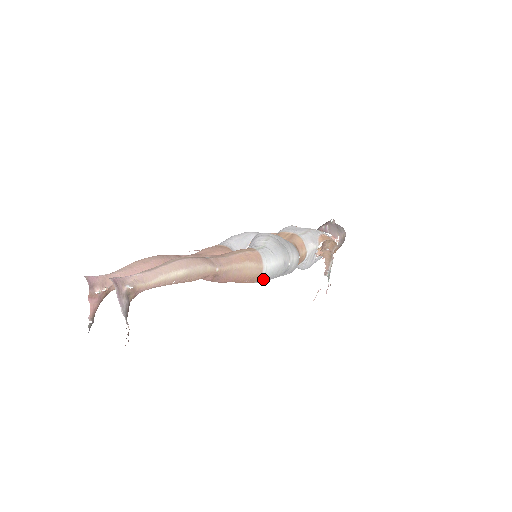
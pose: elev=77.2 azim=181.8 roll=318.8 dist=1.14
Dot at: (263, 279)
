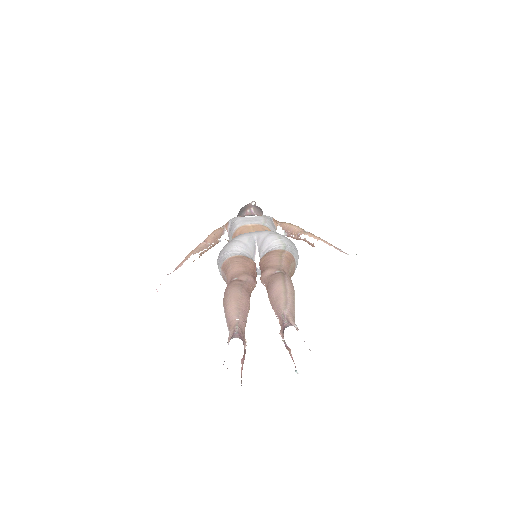
Dot at: occluded
